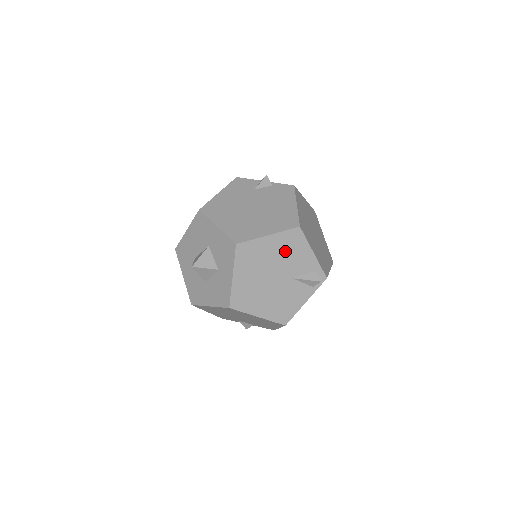
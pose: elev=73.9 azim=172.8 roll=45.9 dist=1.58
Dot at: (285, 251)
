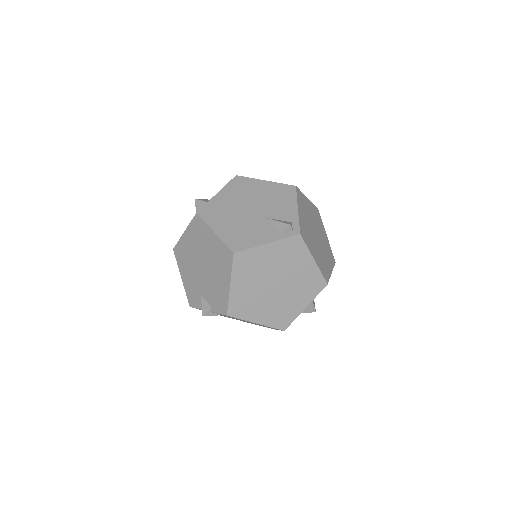
Dot at: (272, 196)
